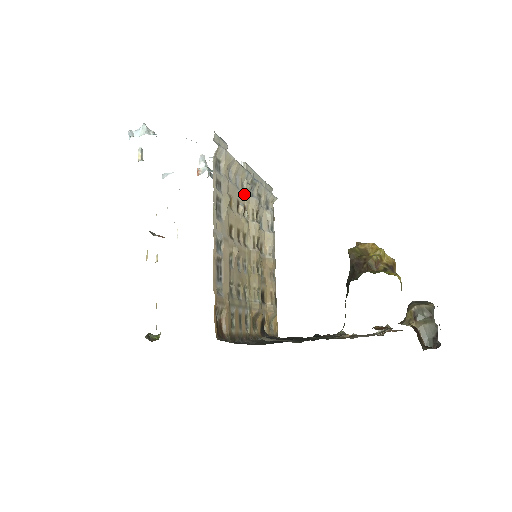
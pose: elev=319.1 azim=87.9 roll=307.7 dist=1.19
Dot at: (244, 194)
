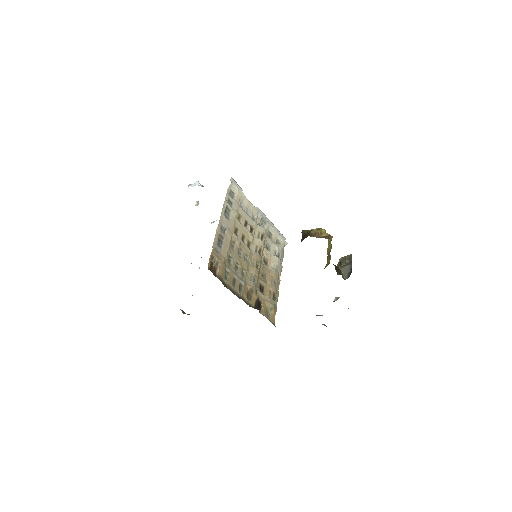
Dot at: (253, 222)
